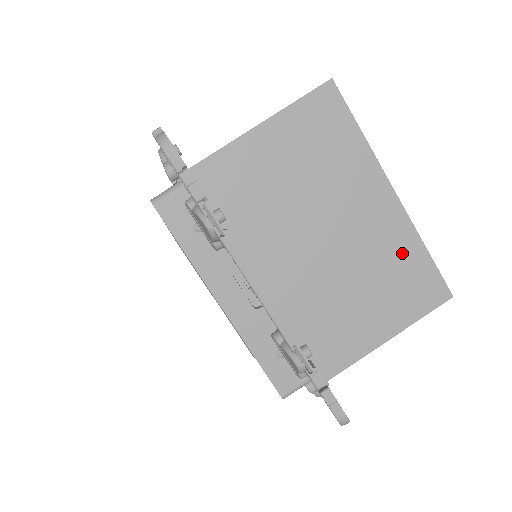
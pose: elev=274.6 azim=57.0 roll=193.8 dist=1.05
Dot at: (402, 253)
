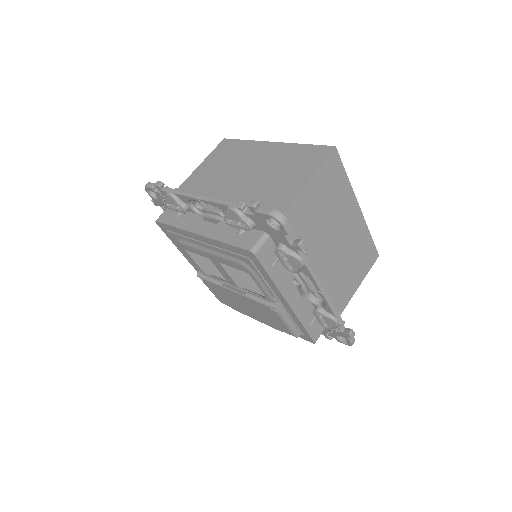
Dot at: (290, 154)
